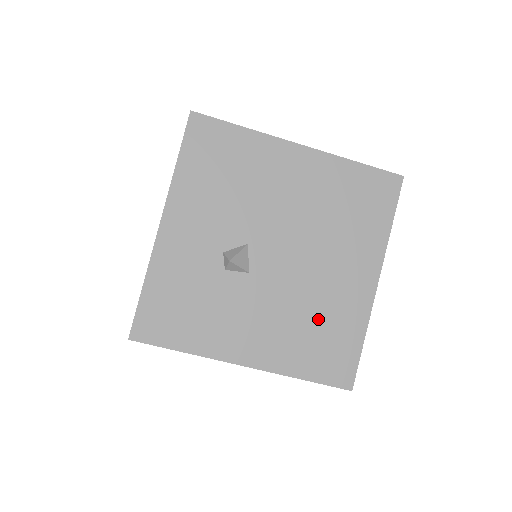
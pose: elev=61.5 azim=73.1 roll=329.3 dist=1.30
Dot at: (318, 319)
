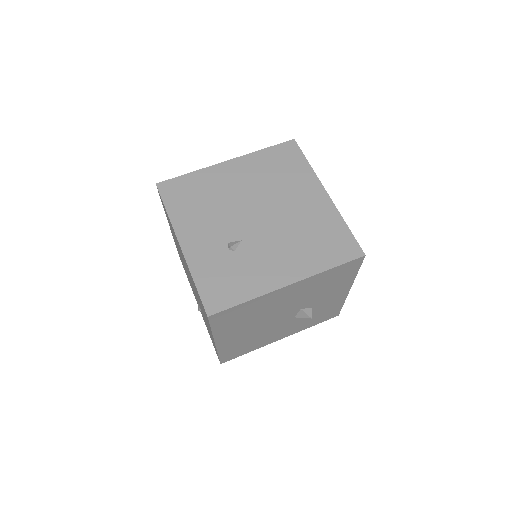
Dot at: occluded
